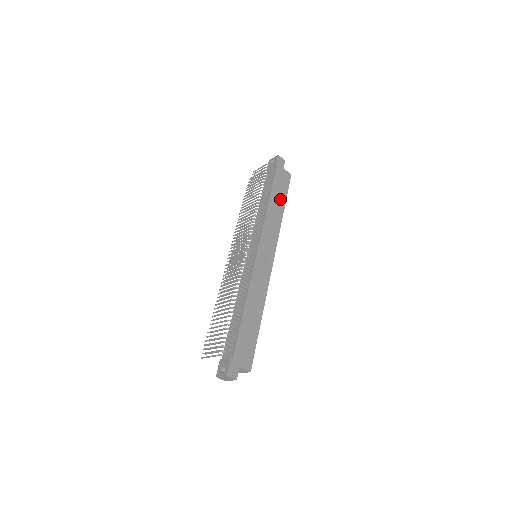
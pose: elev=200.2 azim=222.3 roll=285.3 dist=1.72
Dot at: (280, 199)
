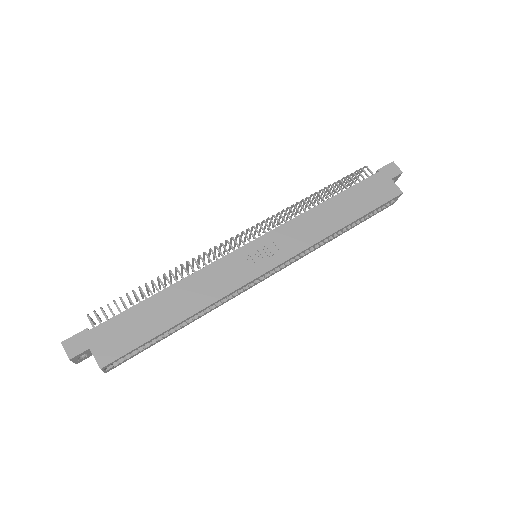
Dot at: (352, 209)
